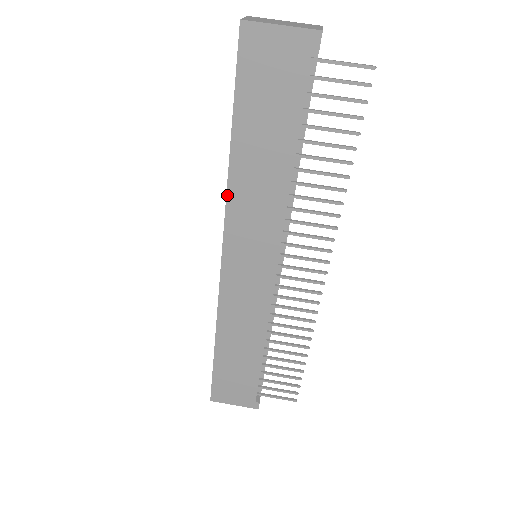
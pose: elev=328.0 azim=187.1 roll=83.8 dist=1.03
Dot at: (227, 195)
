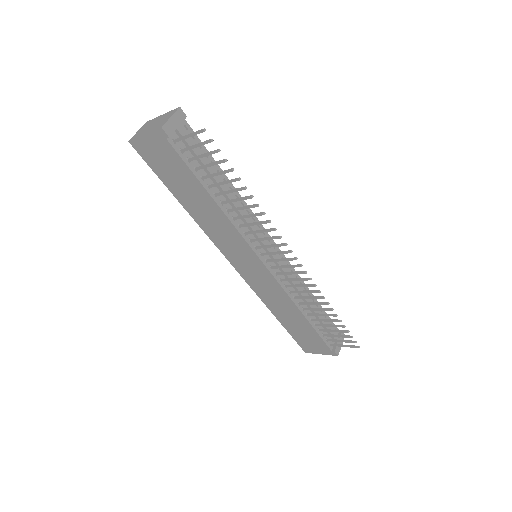
Dot at: (203, 230)
